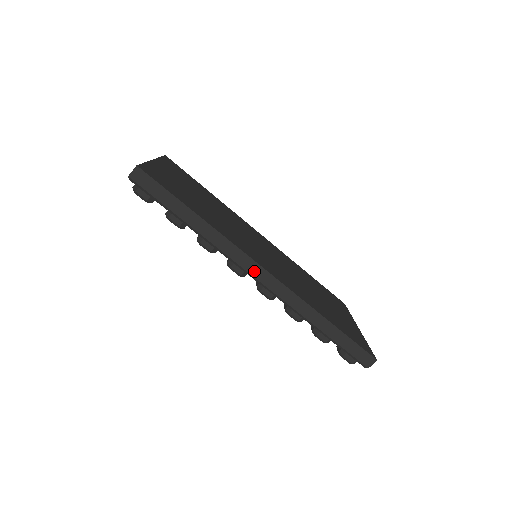
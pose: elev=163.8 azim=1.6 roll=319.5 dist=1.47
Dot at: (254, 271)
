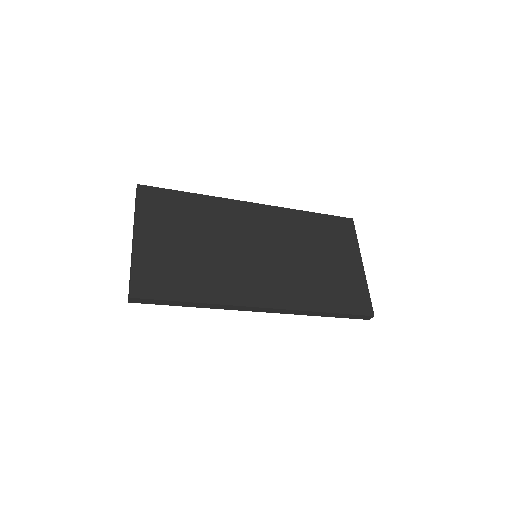
Dot at: (256, 310)
